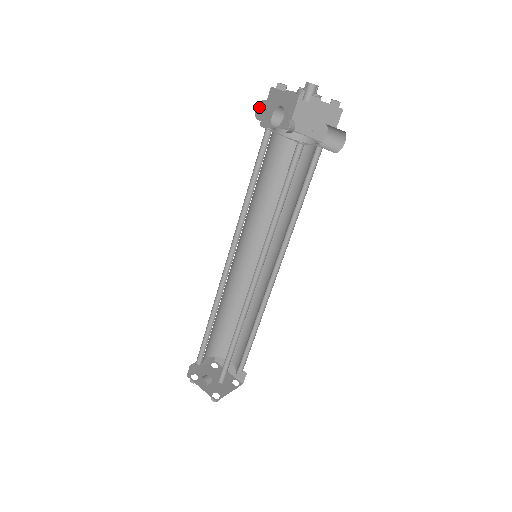
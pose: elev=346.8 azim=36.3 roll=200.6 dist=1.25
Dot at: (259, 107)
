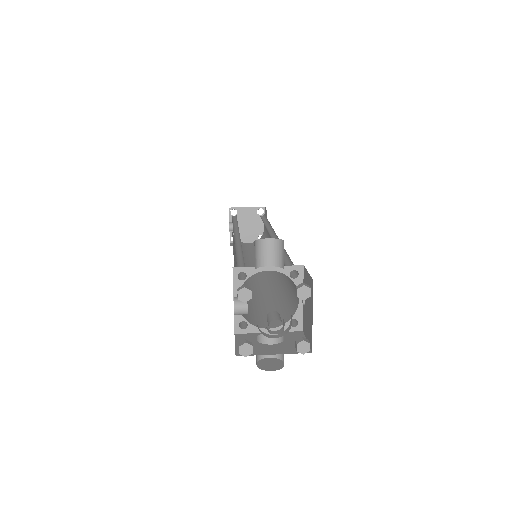
Dot at: occluded
